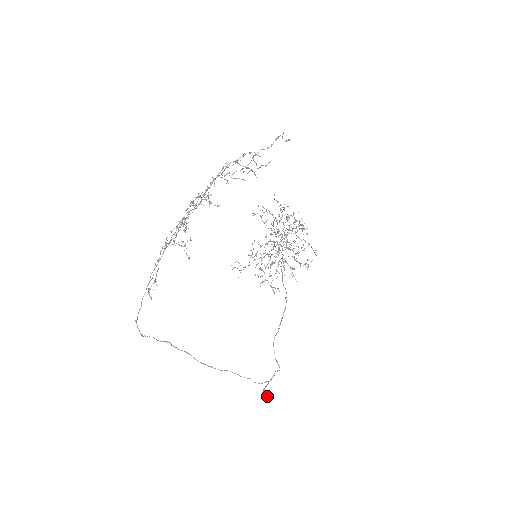
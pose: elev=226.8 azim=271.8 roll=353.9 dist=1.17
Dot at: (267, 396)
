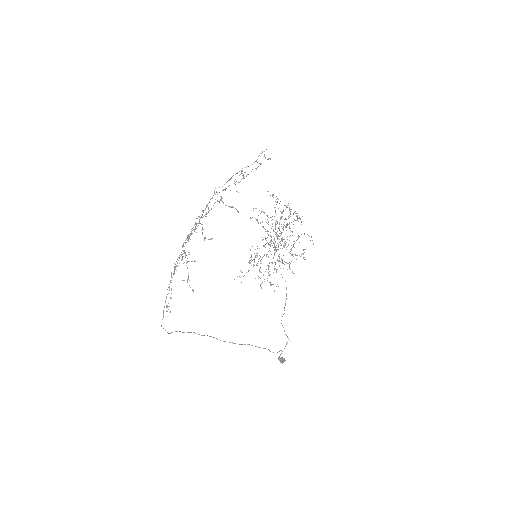
Dot at: (282, 362)
